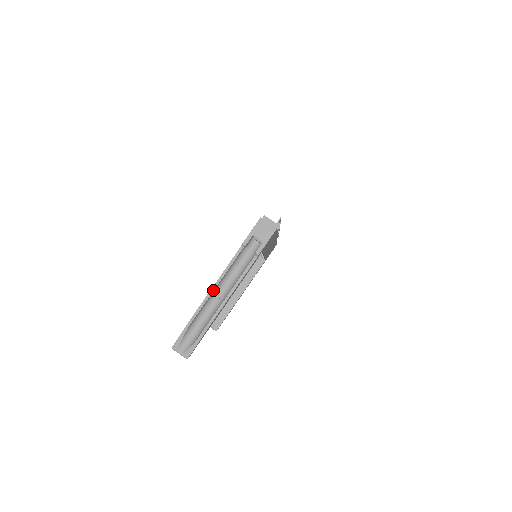
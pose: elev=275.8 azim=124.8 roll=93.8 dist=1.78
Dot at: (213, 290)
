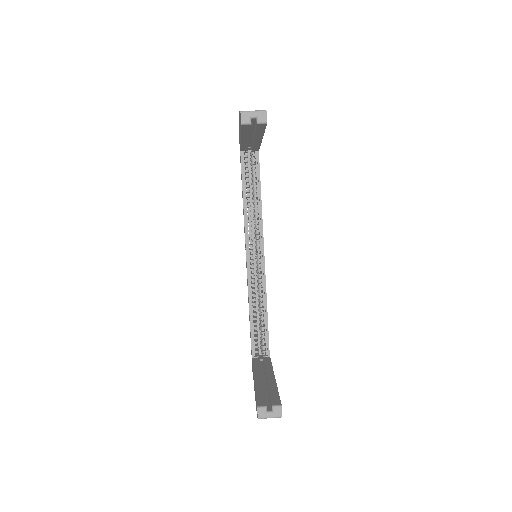
Dot at: occluded
